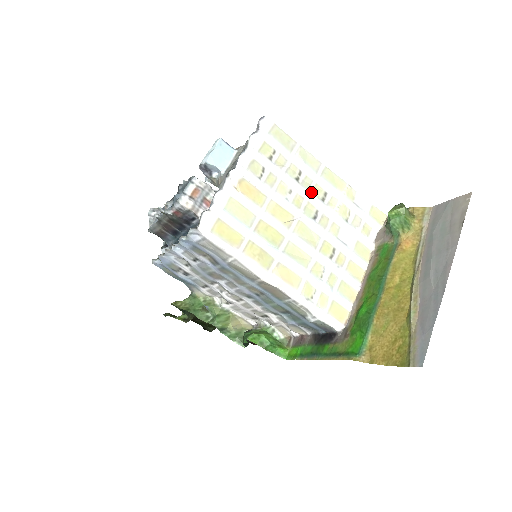
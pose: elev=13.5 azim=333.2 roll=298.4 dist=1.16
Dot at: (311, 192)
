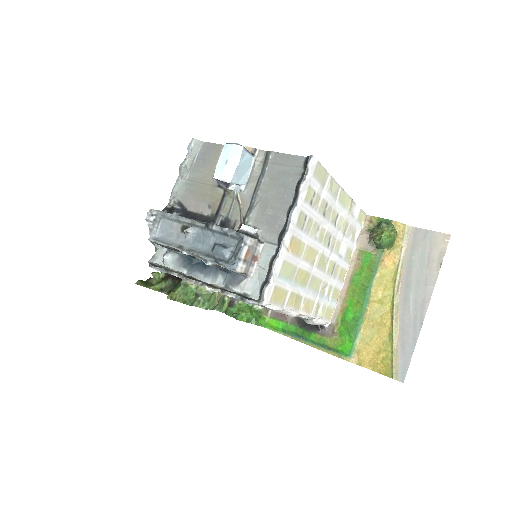
Dot at: (331, 221)
